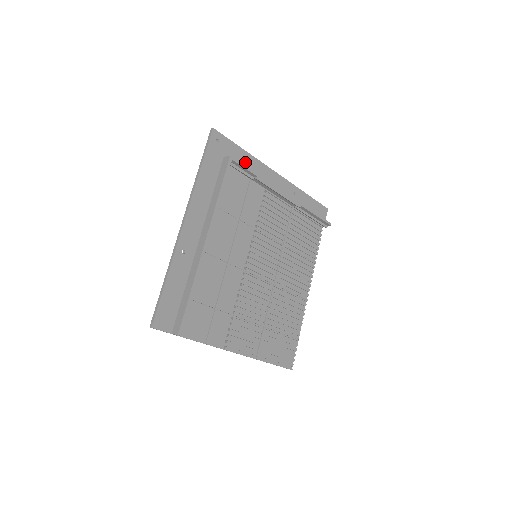
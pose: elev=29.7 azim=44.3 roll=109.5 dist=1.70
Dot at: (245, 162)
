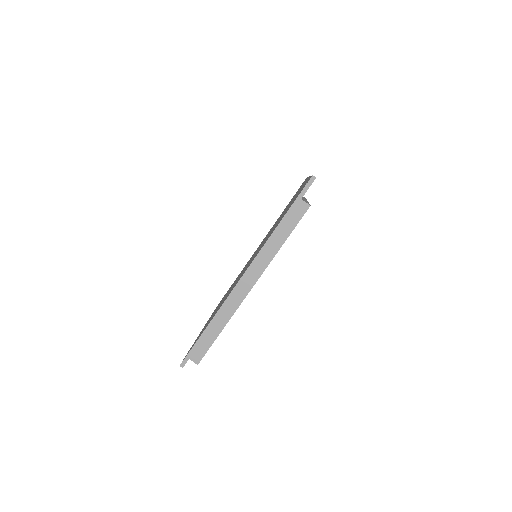
Dot at: occluded
